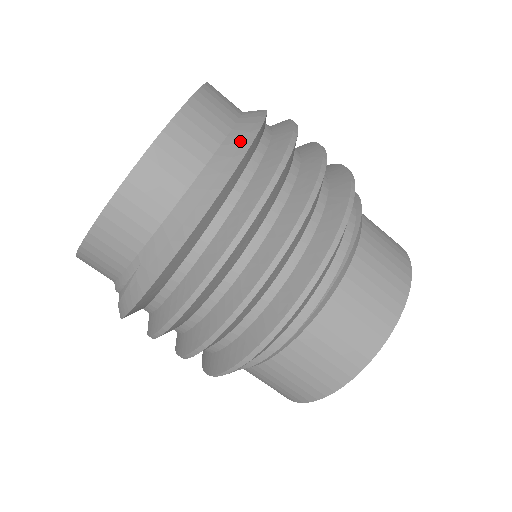
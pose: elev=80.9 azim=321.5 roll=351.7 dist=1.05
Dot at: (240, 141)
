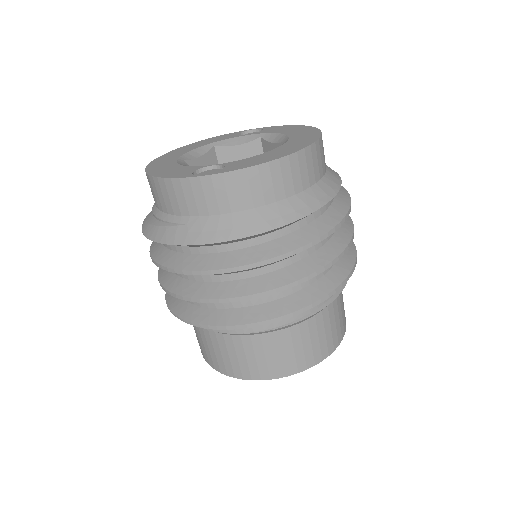
Dot at: (308, 203)
